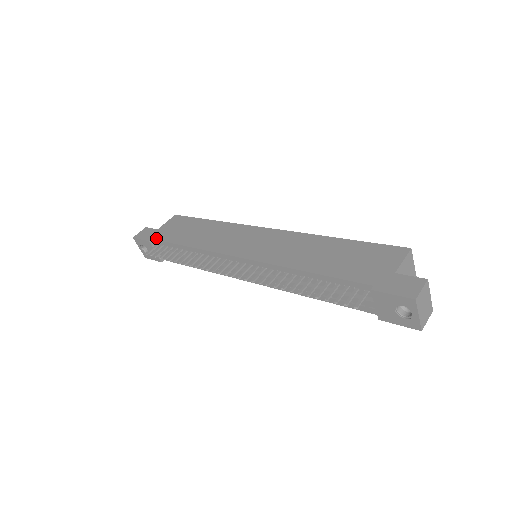
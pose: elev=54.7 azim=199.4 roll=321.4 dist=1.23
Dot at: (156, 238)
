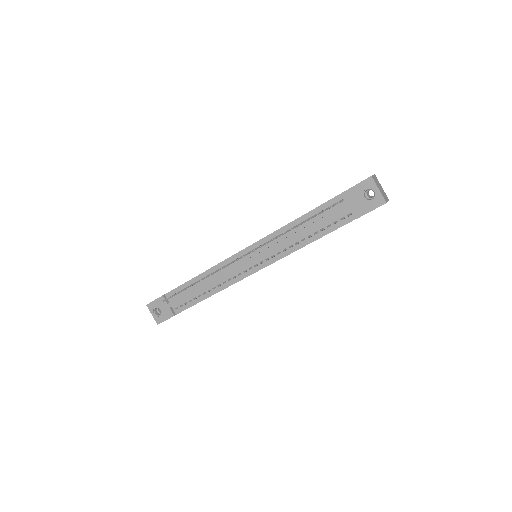
Dot at: (168, 292)
